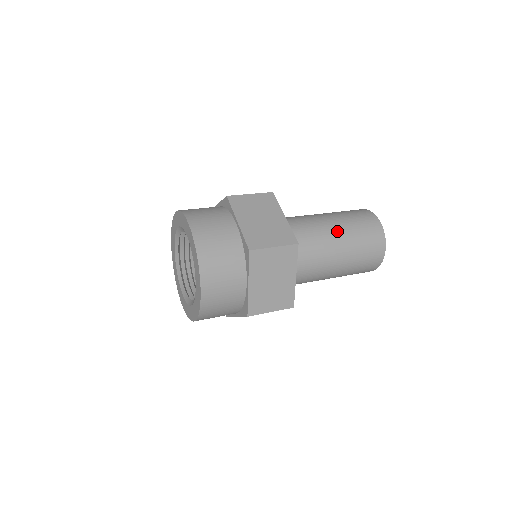
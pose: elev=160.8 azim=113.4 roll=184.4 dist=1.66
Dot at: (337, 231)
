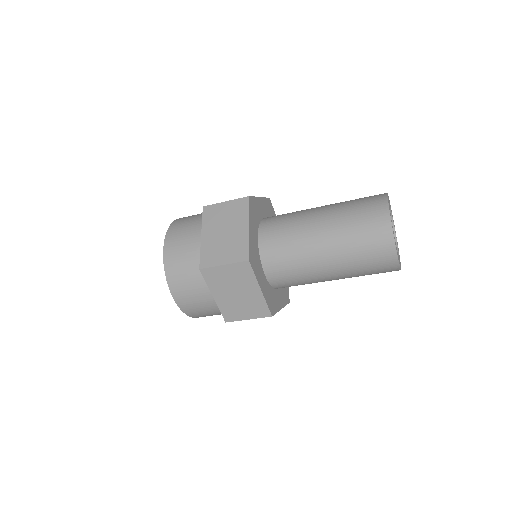
Dot at: (325, 206)
